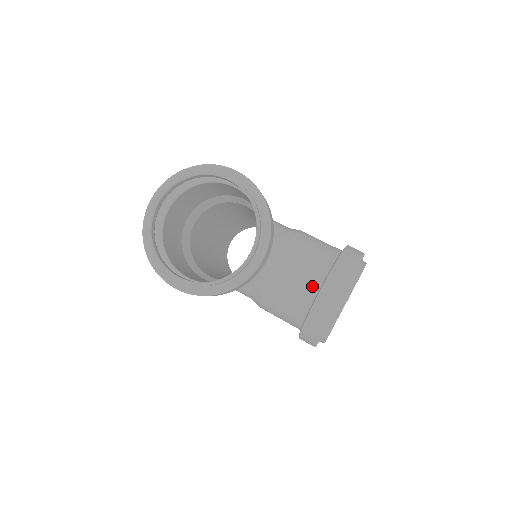
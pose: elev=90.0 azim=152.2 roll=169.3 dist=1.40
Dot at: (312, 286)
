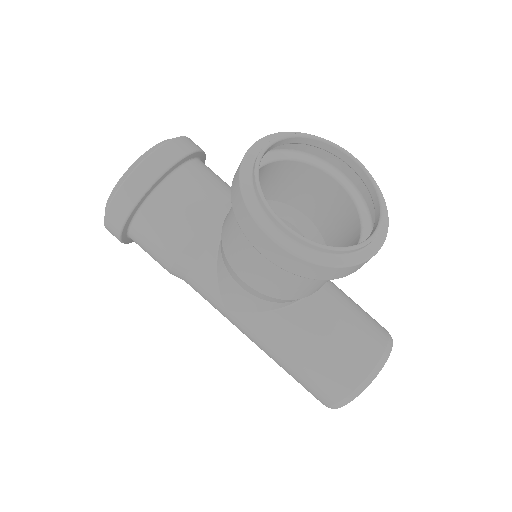
Dot at: occluded
